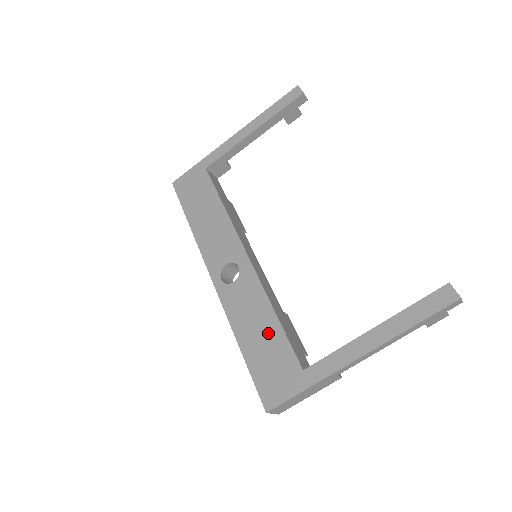
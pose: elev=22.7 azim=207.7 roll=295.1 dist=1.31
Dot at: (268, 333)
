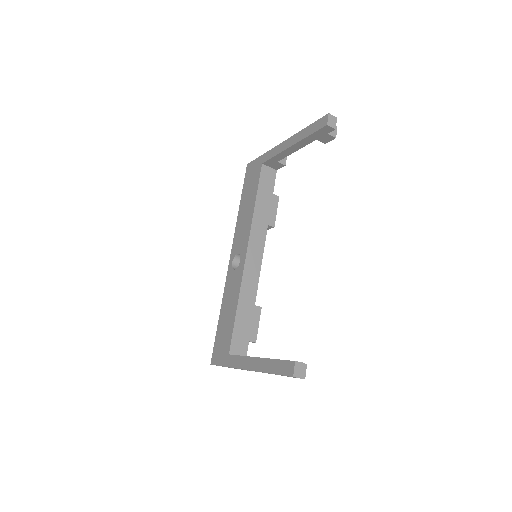
Dot at: (230, 318)
